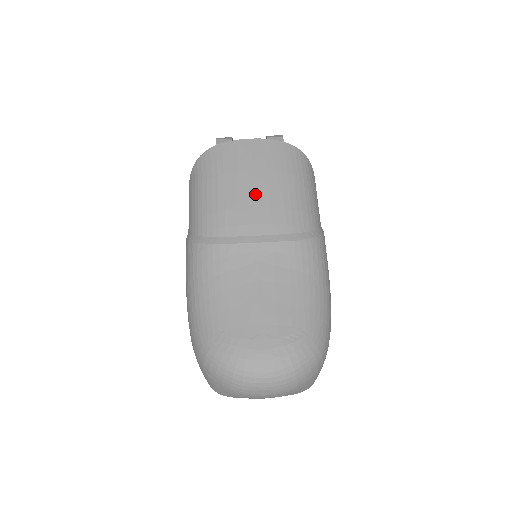
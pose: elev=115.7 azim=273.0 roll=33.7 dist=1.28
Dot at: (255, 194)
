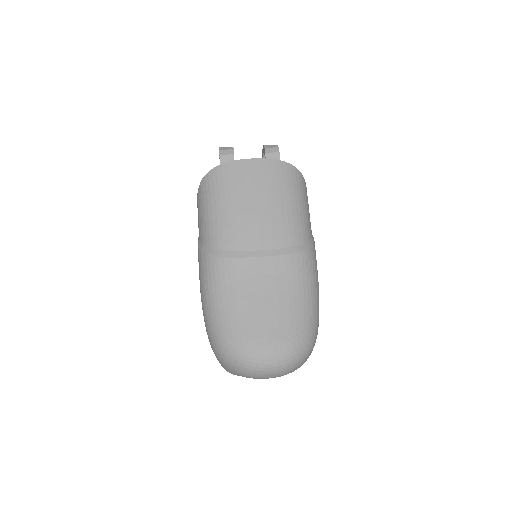
Dot at: (258, 212)
